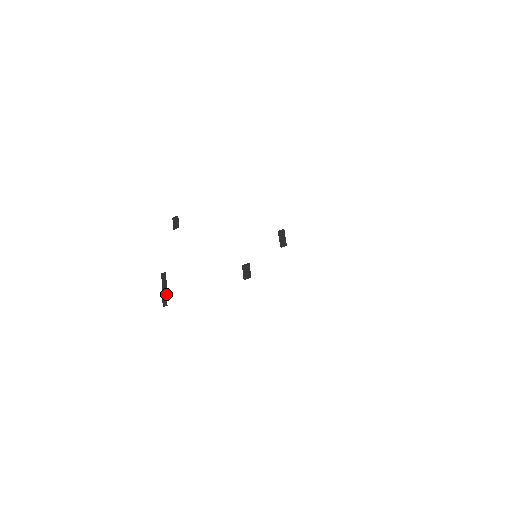
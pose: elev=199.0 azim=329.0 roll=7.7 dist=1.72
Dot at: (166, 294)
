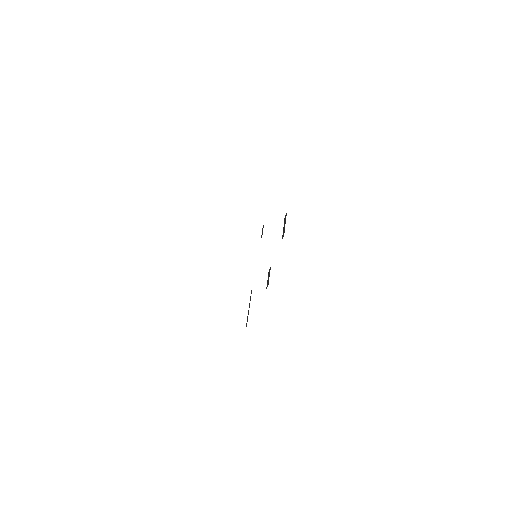
Dot at: (248, 313)
